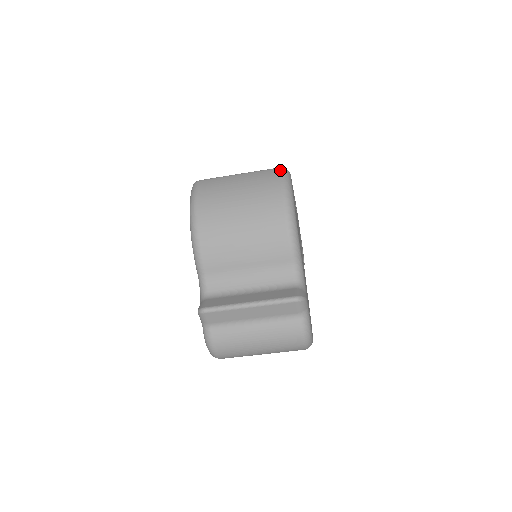
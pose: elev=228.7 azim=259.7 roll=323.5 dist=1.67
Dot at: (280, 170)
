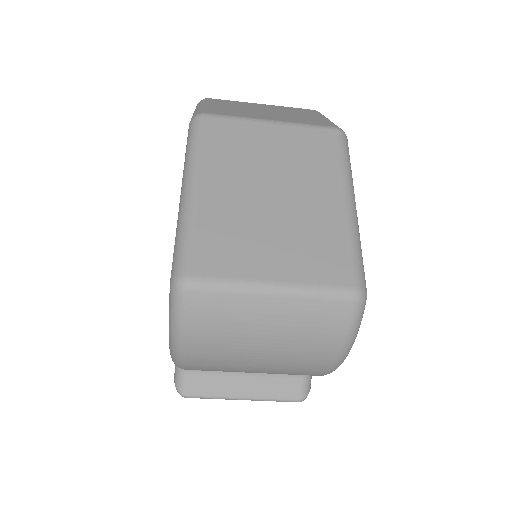
Dot at: (352, 311)
